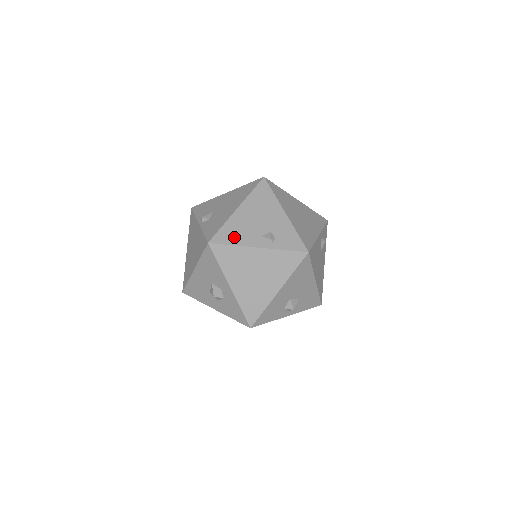
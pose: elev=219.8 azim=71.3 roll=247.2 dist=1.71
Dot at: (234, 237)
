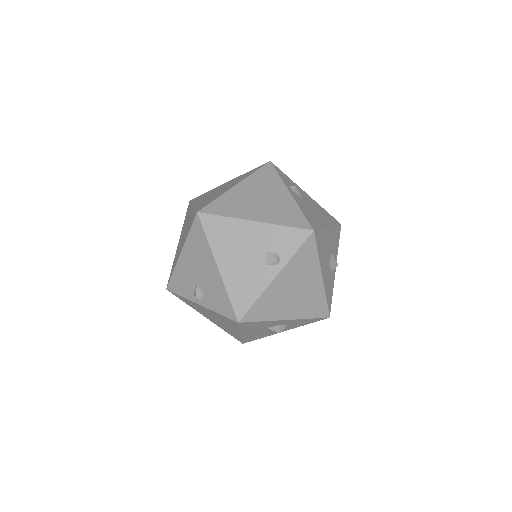
Dot at: (248, 293)
